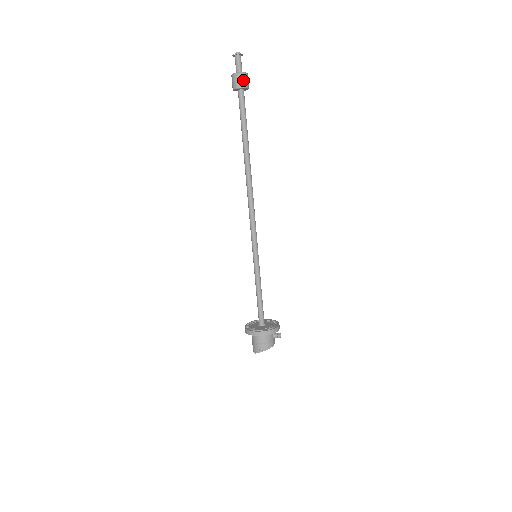
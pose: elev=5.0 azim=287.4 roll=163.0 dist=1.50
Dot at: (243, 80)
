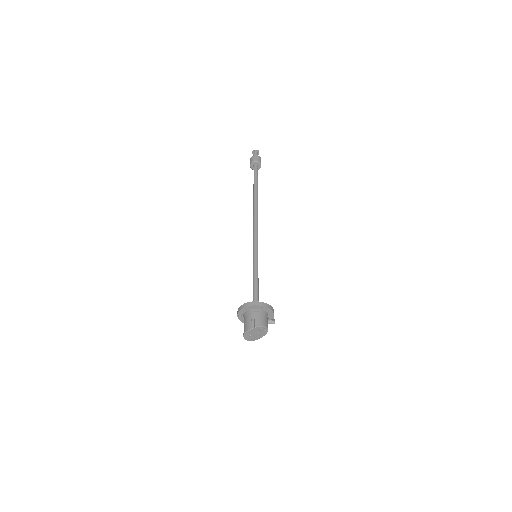
Dot at: (259, 159)
